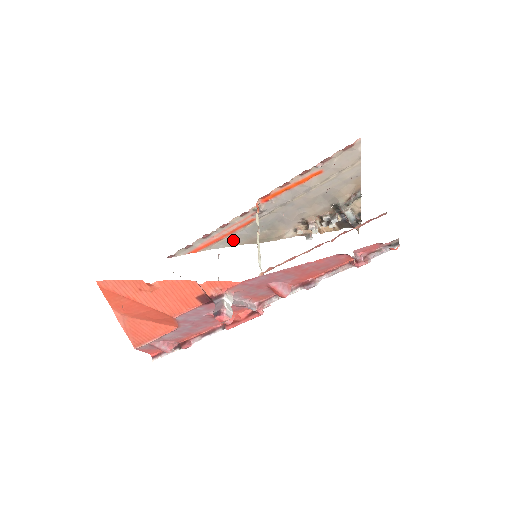
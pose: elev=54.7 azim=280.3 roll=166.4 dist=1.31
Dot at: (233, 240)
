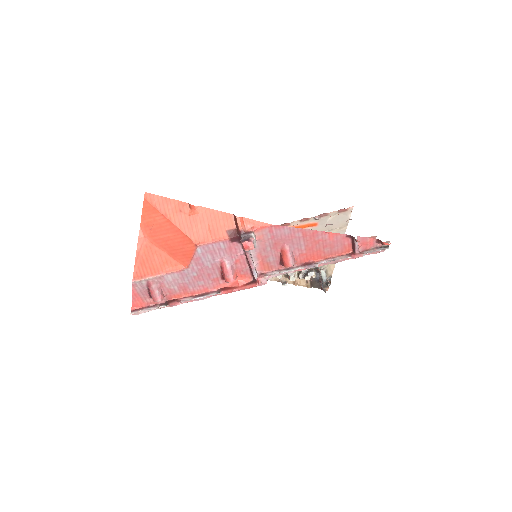
Dot at: occluded
